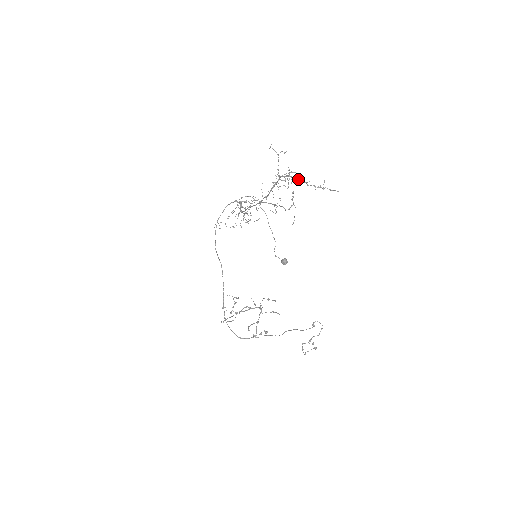
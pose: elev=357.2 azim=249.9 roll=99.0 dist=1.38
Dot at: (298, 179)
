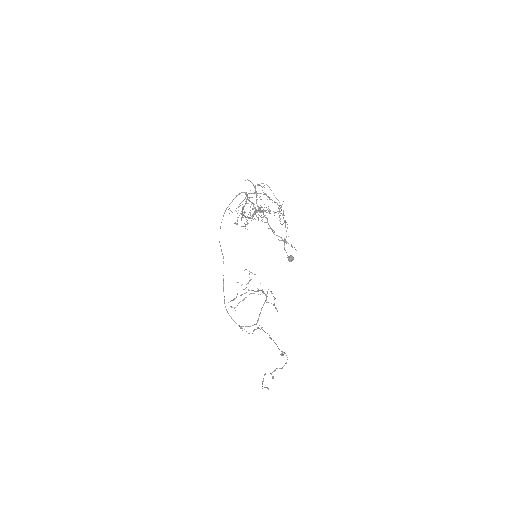
Dot at: occluded
